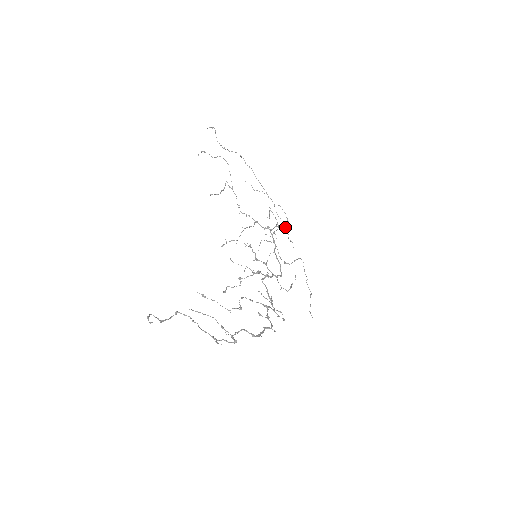
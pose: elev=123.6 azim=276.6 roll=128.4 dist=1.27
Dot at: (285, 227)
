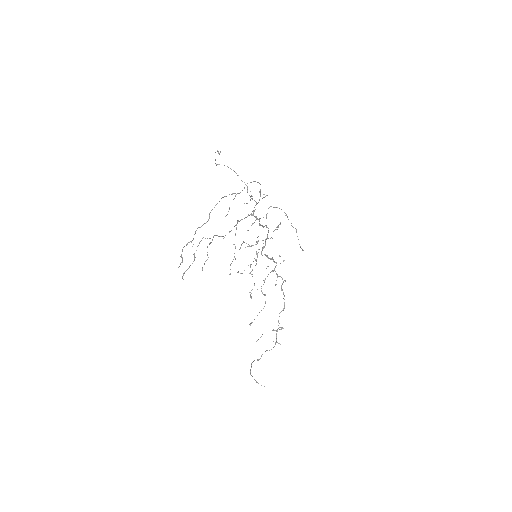
Dot at: occluded
